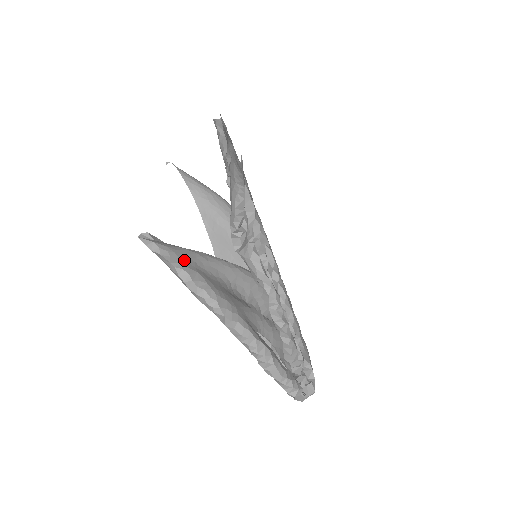
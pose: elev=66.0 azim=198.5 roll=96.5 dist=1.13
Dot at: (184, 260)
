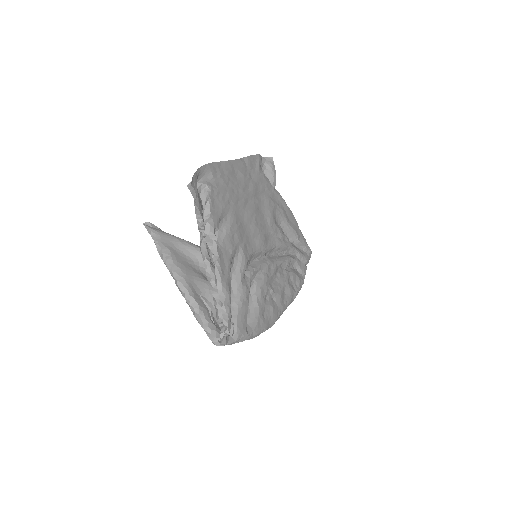
Dot at: (164, 241)
